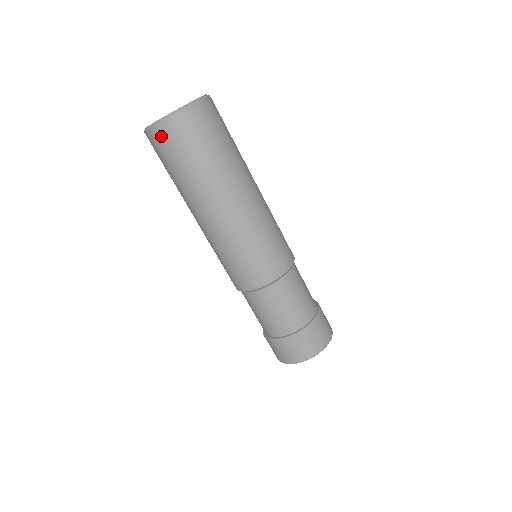
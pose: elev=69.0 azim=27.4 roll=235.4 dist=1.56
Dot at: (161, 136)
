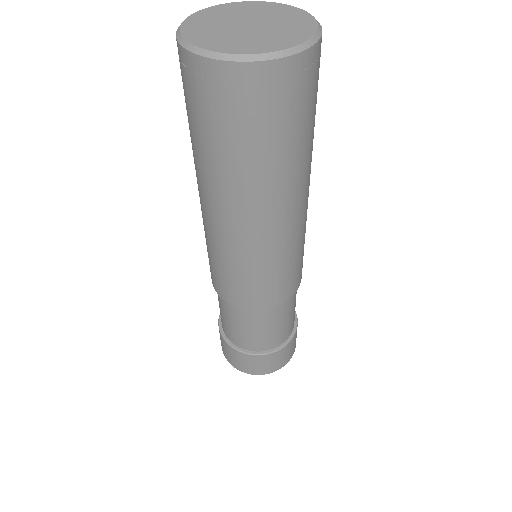
Dot at: (189, 72)
